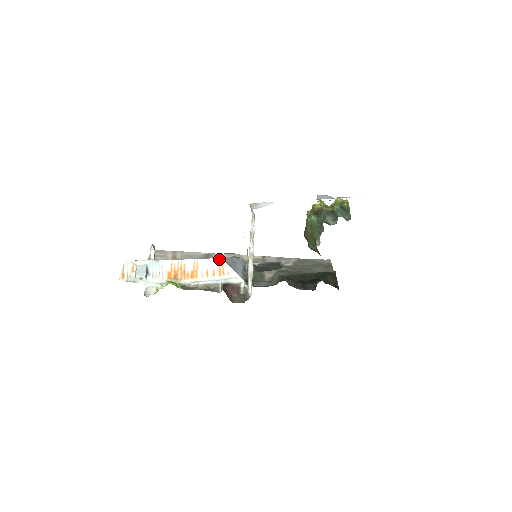
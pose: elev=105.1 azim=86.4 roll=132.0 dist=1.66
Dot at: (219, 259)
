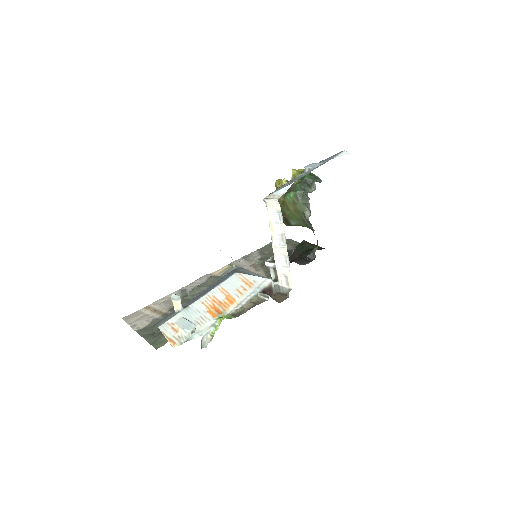
Dot at: (236, 274)
